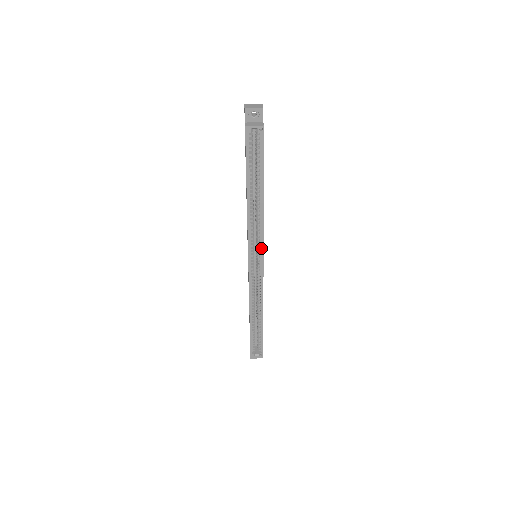
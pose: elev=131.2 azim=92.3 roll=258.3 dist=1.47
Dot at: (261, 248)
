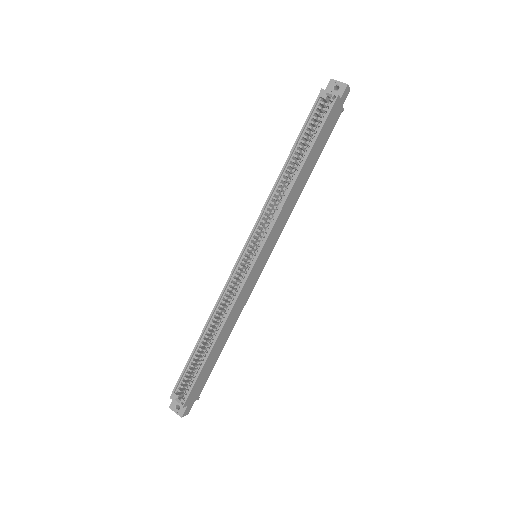
Dot at: (265, 238)
